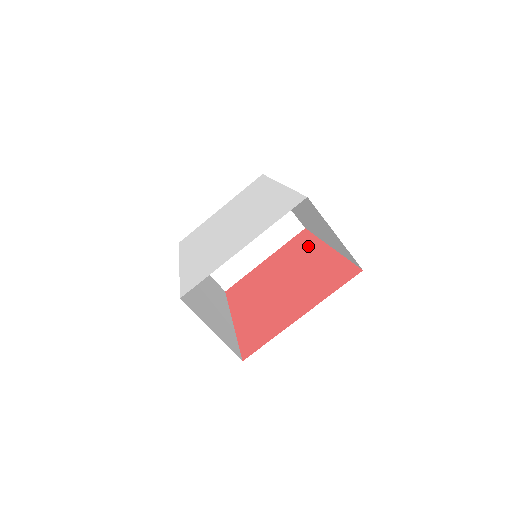
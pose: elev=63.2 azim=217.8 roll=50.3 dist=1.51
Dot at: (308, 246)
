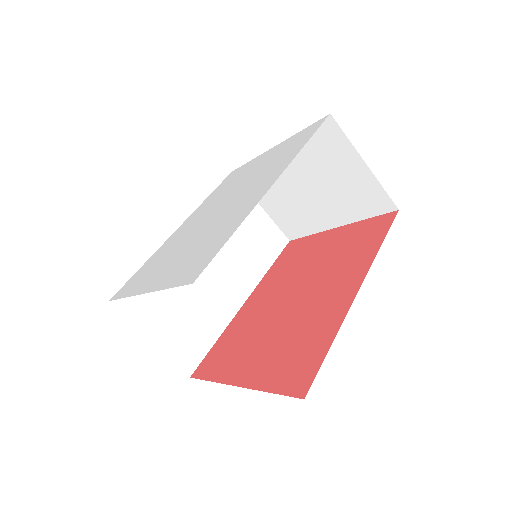
Dot at: (359, 257)
